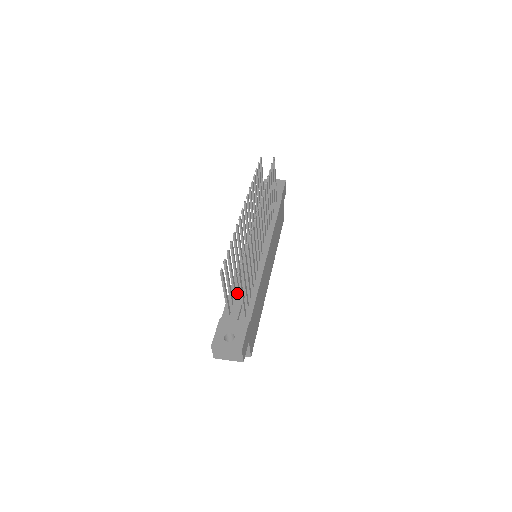
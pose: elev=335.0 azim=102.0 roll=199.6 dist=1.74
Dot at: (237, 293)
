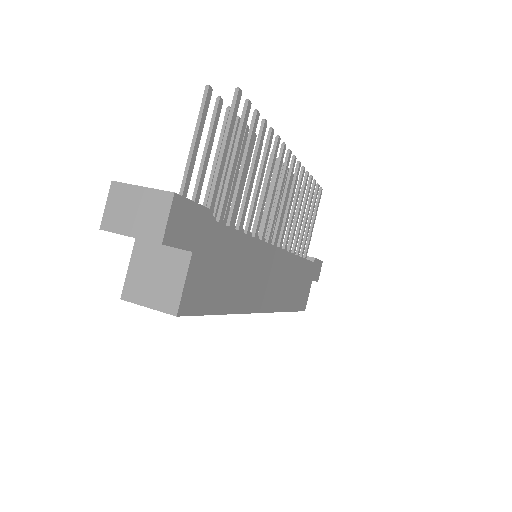
Dot at: occluded
